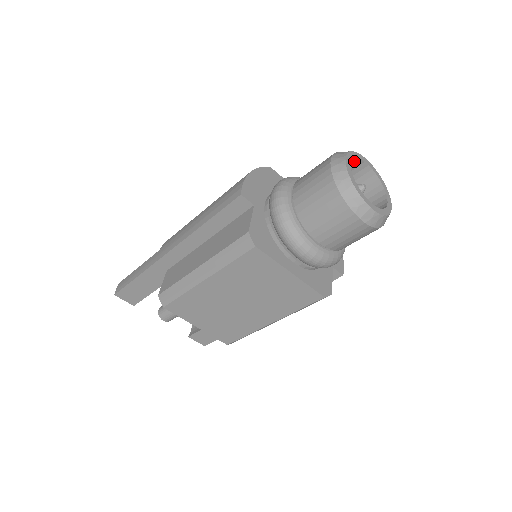
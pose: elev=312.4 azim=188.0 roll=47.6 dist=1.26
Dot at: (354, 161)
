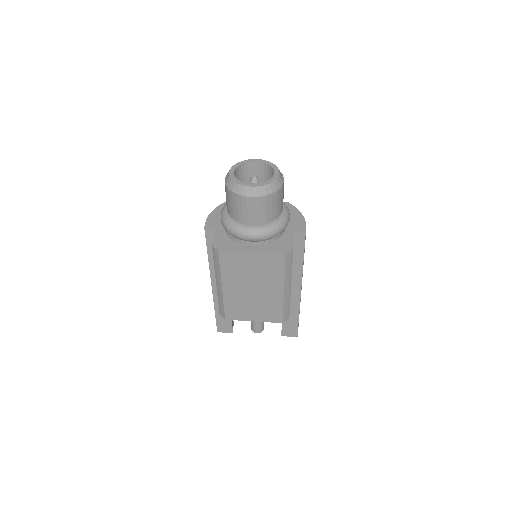
Dot at: (245, 166)
